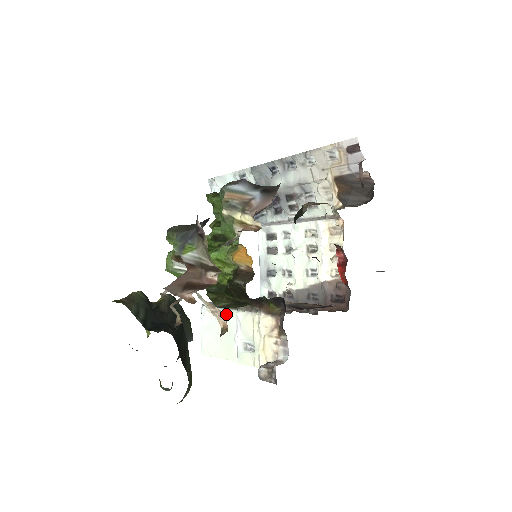
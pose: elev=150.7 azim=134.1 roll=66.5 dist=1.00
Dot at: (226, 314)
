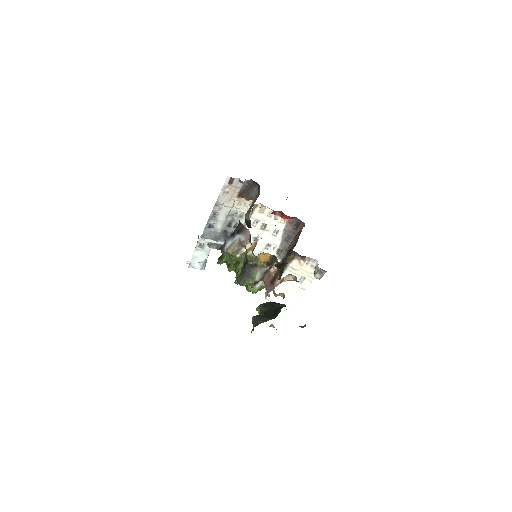
Dot at: (278, 286)
